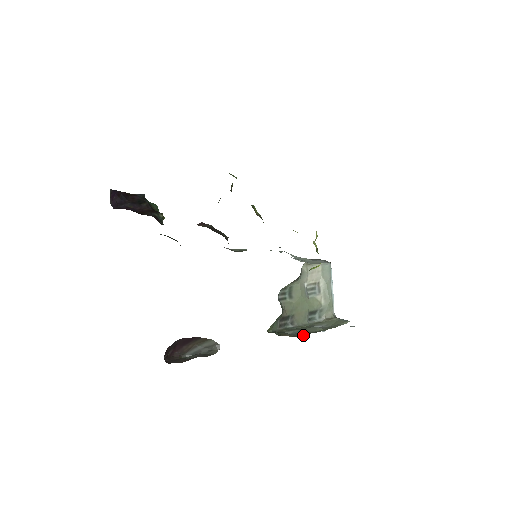
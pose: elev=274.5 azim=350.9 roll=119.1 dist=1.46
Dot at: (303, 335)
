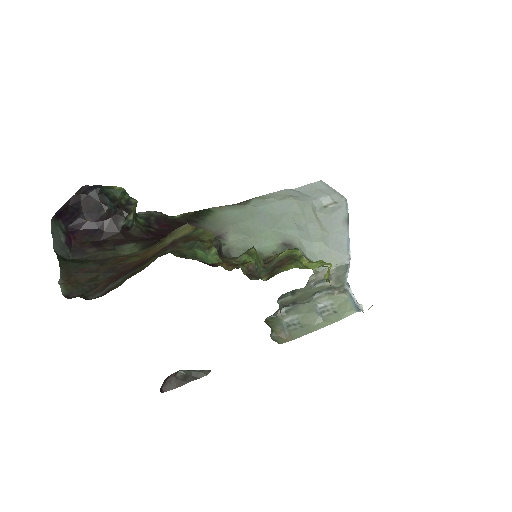
Dot at: (298, 337)
